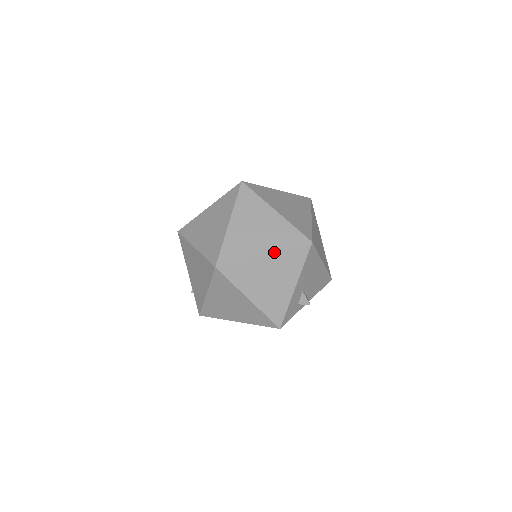
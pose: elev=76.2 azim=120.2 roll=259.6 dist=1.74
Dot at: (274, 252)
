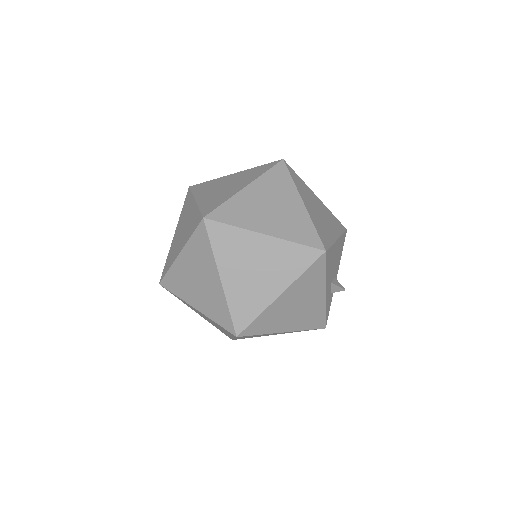
Dot at: (289, 286)
